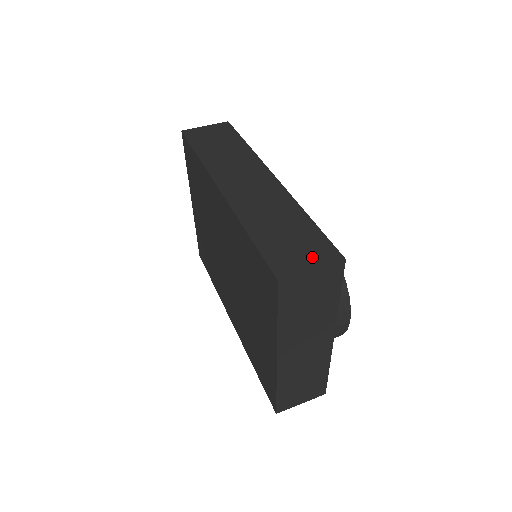
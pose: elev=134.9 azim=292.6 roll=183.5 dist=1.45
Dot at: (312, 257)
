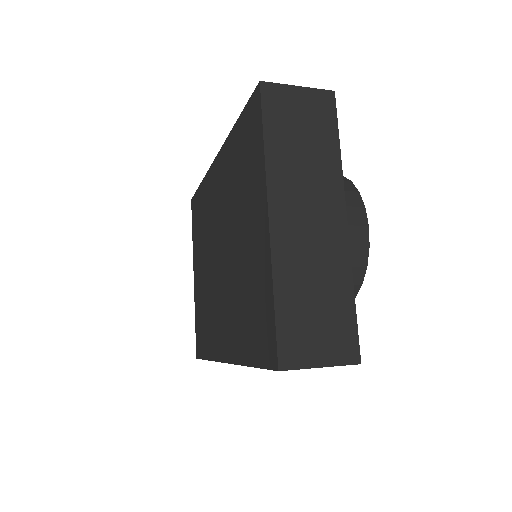
Dot at: occluded
